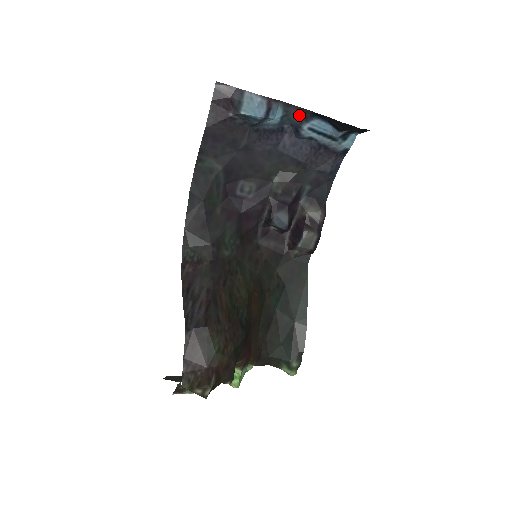
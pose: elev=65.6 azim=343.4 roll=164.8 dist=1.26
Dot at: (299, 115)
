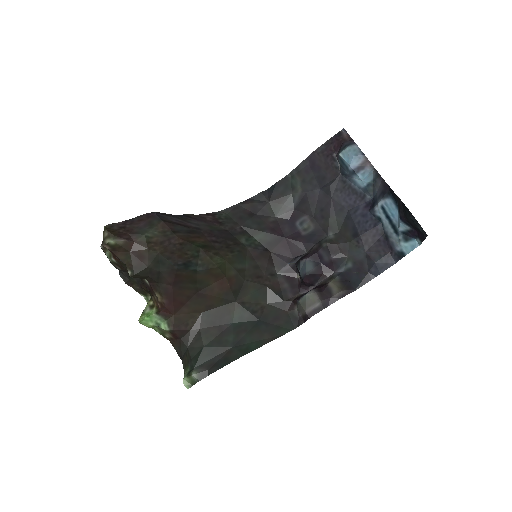
Dot at: (382, 189)
